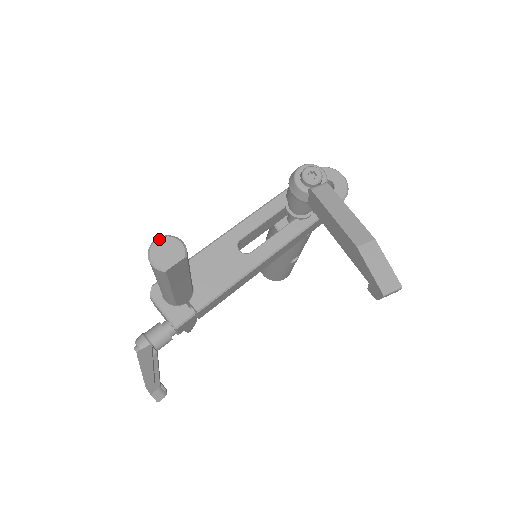
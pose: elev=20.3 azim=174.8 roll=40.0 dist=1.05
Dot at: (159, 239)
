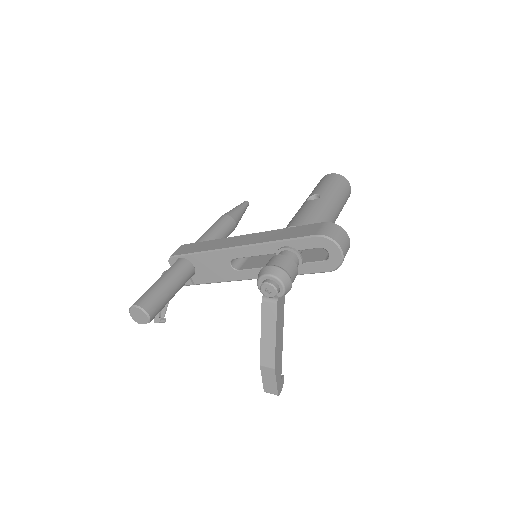
Dot at: (135, 307)
